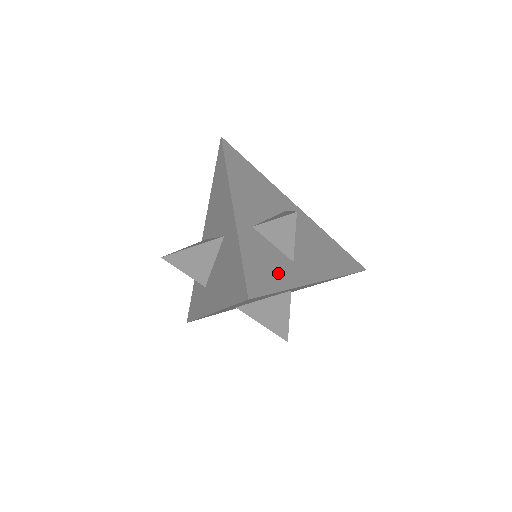
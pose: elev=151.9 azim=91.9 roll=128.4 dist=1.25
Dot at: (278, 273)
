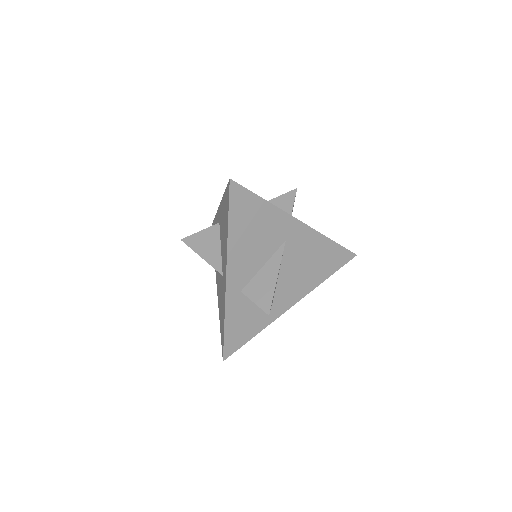
Dot at: (254, 324)
